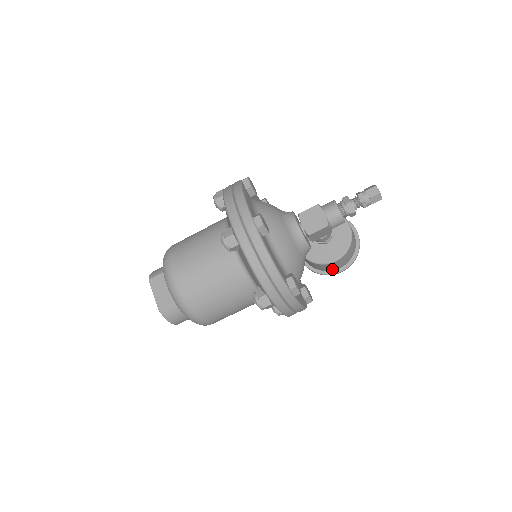
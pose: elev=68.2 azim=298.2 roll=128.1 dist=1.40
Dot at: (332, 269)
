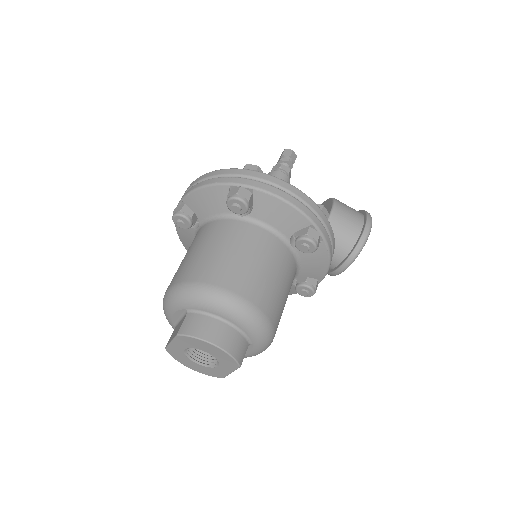
Dot at: (356, 229)
